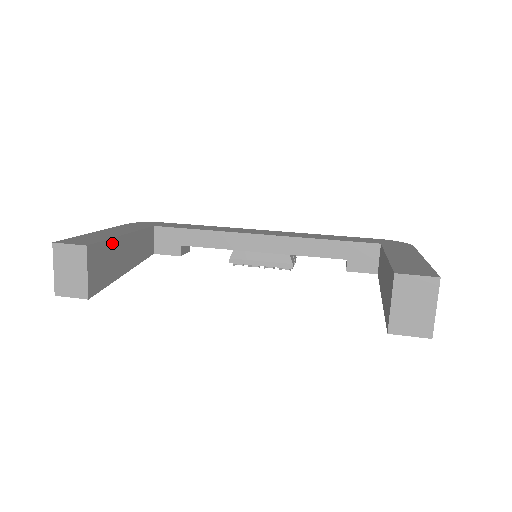
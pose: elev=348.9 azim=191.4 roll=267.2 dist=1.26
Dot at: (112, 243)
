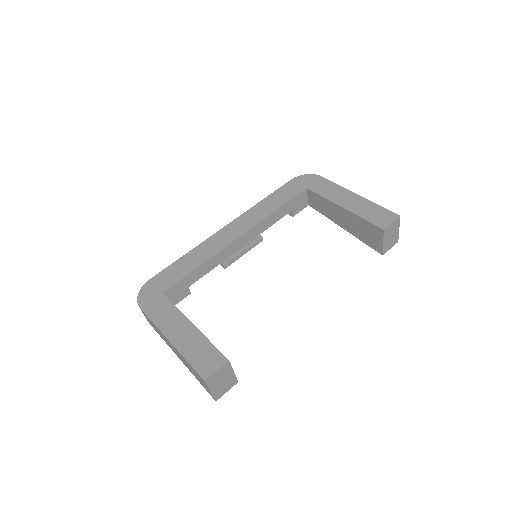
Dot at: (207, 339)
